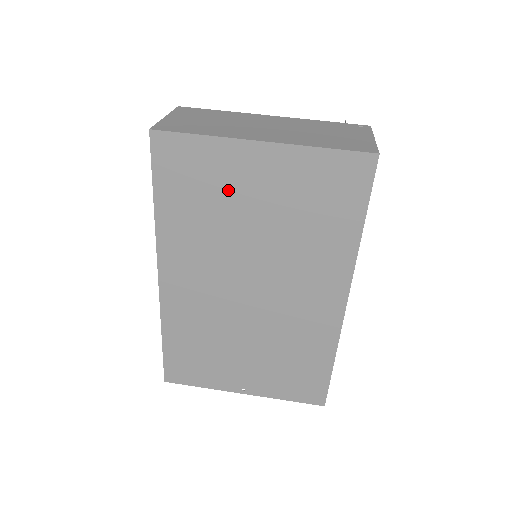
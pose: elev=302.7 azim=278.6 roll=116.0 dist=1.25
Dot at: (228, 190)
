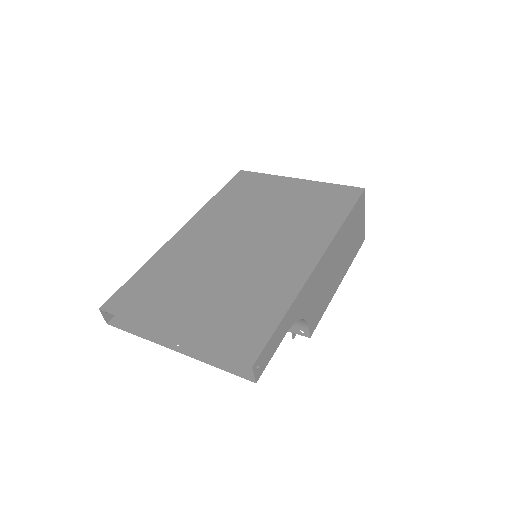
Dot at: (266, 193)
